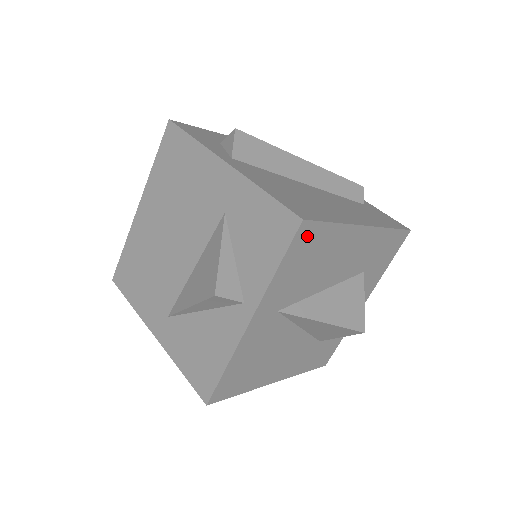
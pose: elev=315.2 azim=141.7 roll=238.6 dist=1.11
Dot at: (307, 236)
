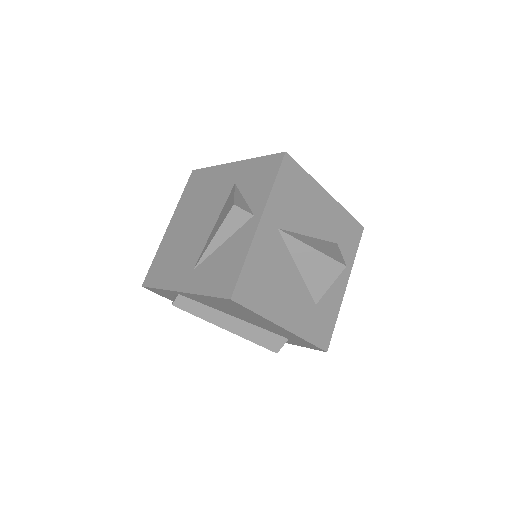
Dot at: (290, 169)
